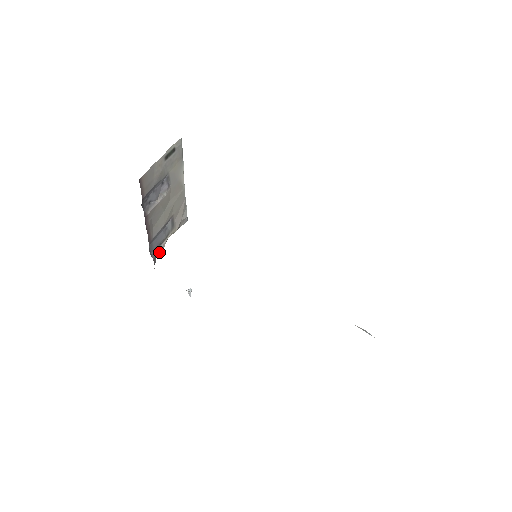
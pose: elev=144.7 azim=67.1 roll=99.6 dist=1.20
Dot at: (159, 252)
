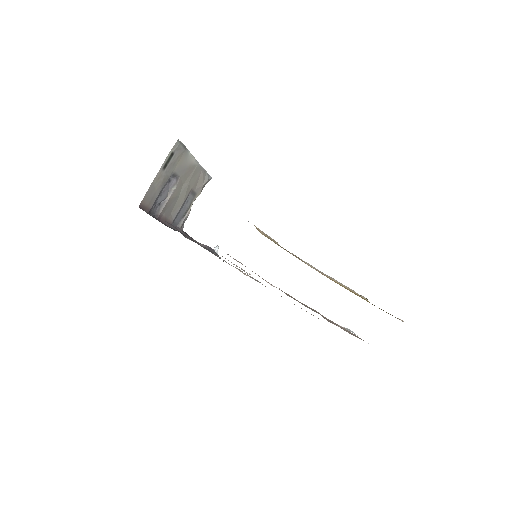
Dot at: (185, 220)
